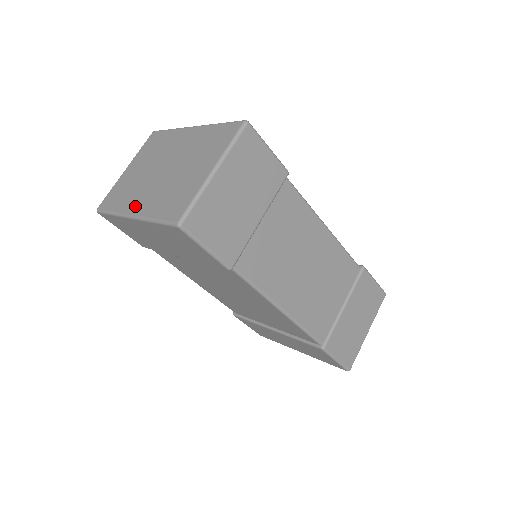
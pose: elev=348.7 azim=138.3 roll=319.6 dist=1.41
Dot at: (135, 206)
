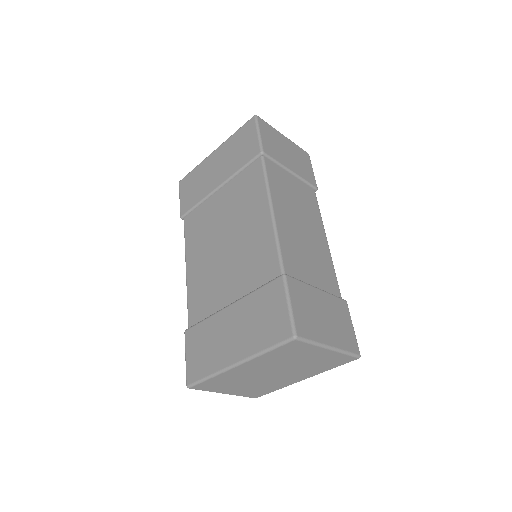
Dot at: occluded
